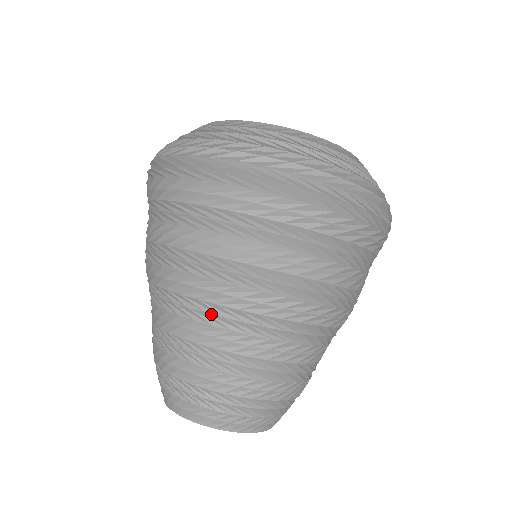
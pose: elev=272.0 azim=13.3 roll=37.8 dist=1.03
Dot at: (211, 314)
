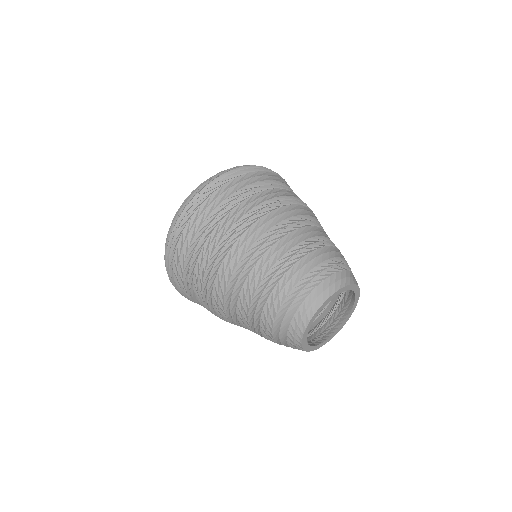
Dot at: (242, 272)
